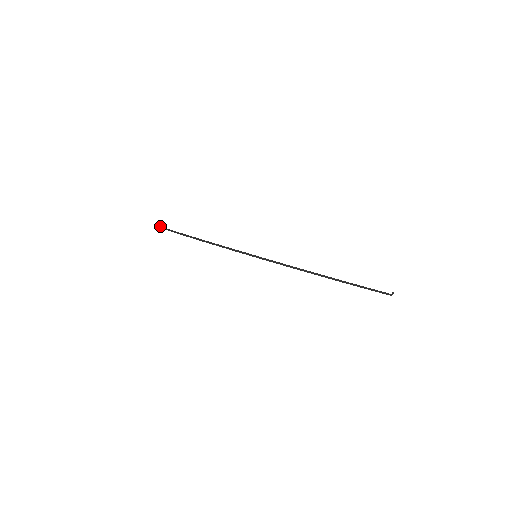
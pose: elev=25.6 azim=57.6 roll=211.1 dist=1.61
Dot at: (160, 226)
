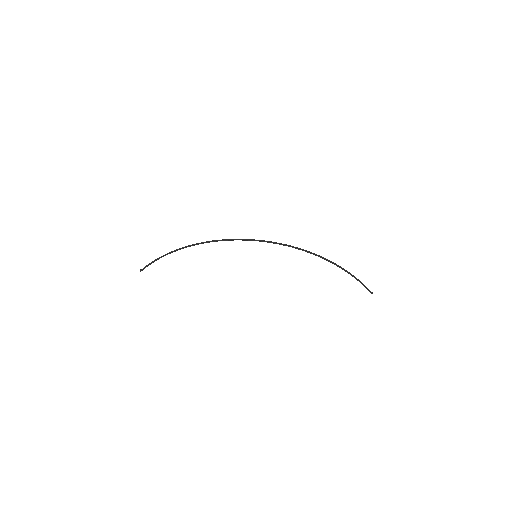
Dot at: (147, 265)
